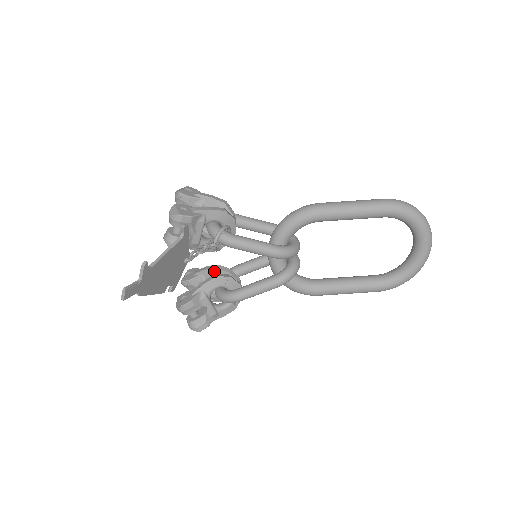
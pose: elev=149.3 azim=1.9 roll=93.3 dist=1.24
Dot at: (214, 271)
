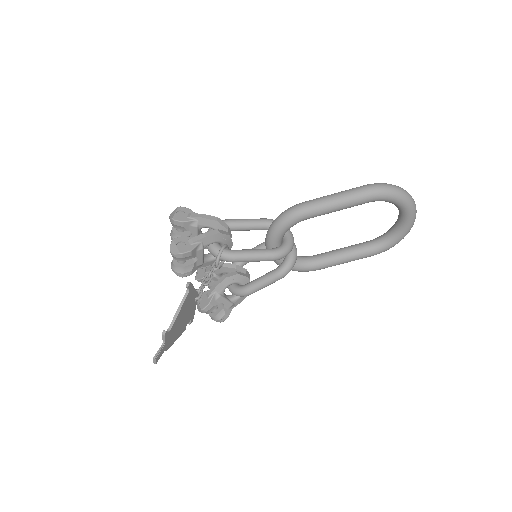
Dot at: (222, 269)
